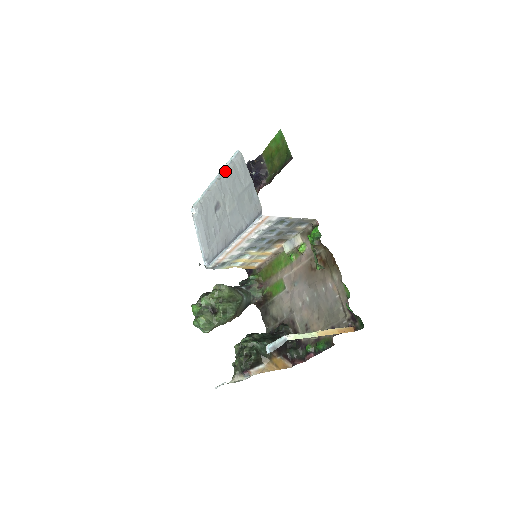
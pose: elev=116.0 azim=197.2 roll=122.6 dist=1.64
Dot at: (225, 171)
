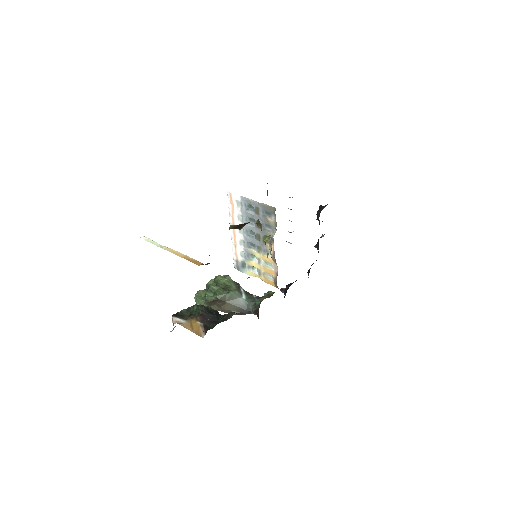
Dot at: (267, 192)
